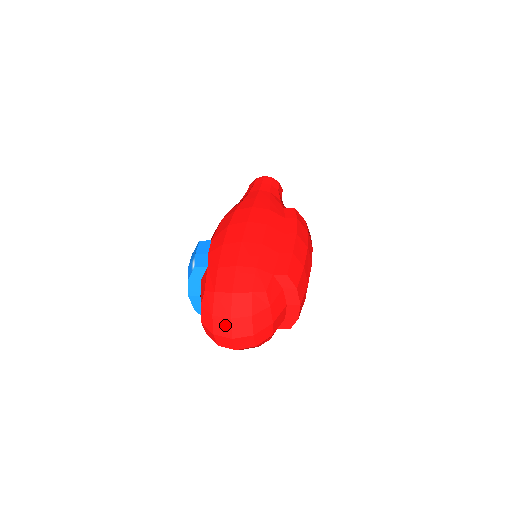
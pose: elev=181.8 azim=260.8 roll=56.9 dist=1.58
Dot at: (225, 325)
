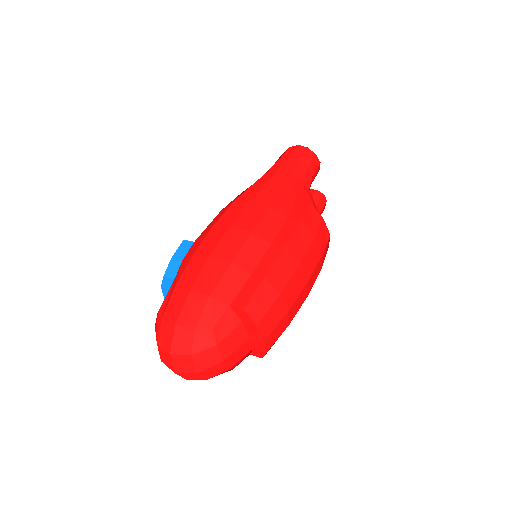
Dot at: (167, 357)
